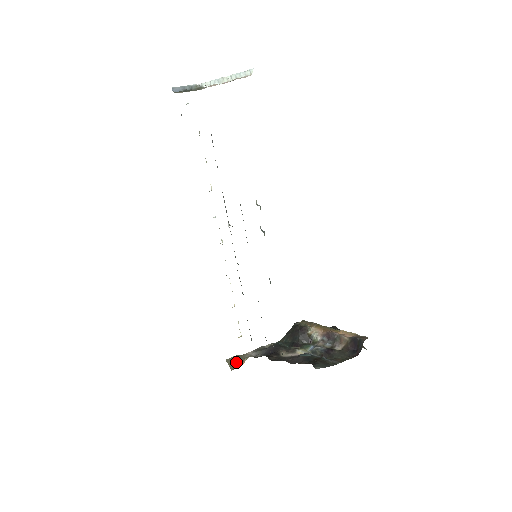
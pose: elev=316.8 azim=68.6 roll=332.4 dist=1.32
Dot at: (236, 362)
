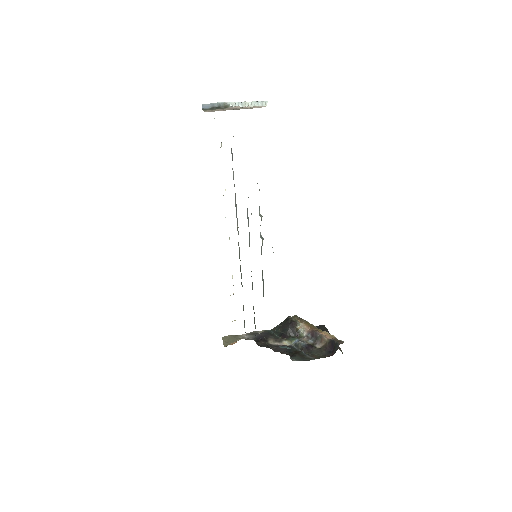
Dot at: (230, 341)
